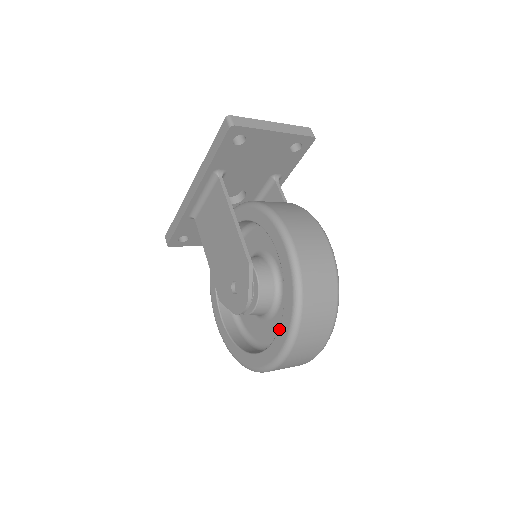
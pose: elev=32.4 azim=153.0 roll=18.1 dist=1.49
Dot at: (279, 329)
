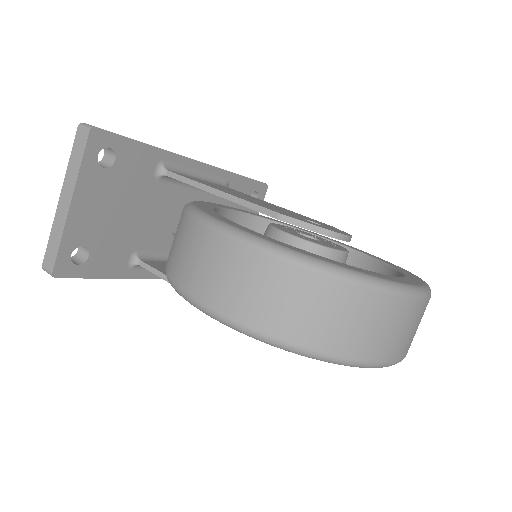
Dot at: occluded
